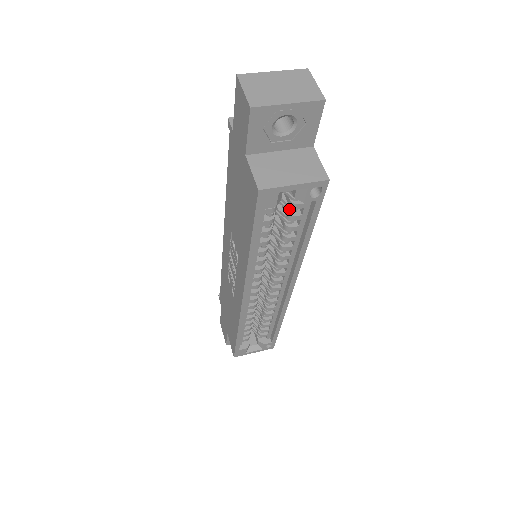
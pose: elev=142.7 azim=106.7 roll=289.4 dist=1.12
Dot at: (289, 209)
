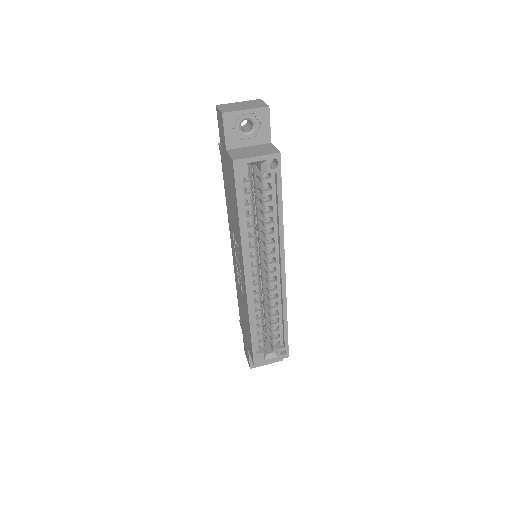
Dot at: (262, 187)
